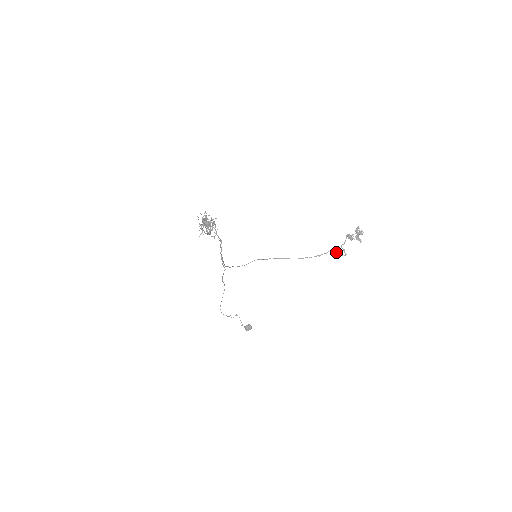
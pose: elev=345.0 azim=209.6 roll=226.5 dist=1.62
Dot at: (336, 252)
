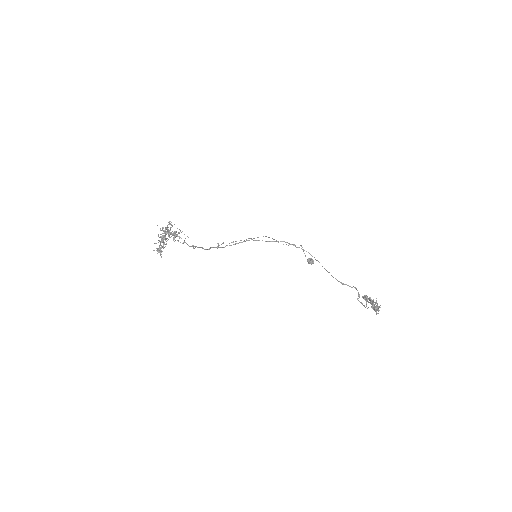
Dot at: (359, 295)
